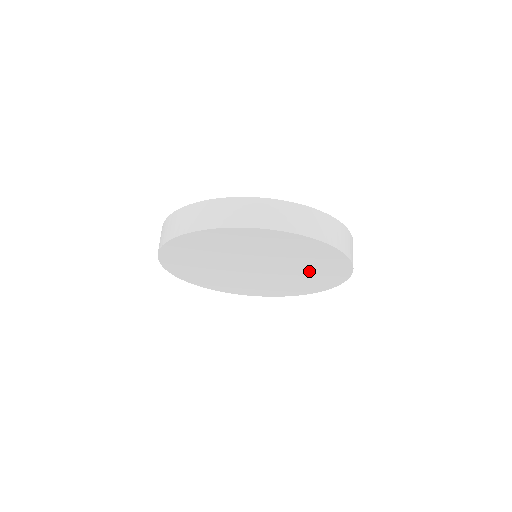
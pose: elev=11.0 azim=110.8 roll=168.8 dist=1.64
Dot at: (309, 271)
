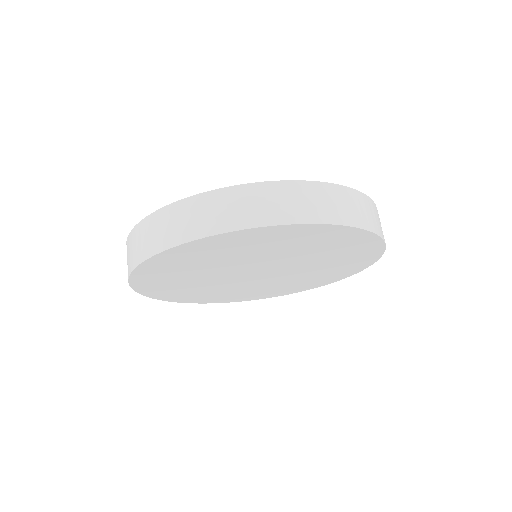
Dot at: (311, 250)
